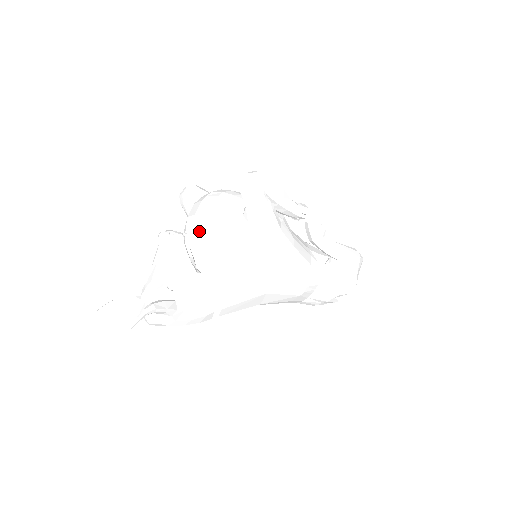
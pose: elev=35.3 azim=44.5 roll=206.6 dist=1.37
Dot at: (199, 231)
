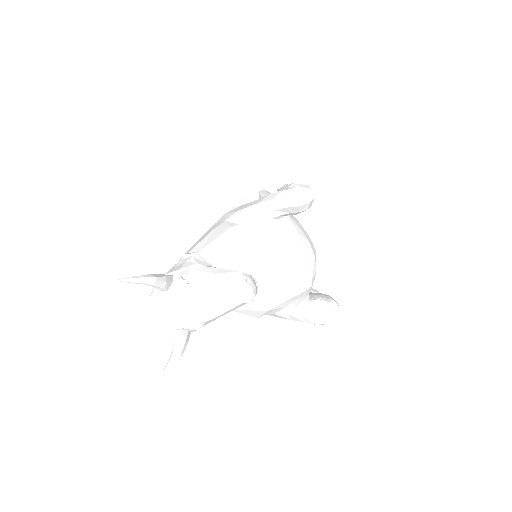
Dot at: (265, 288)
